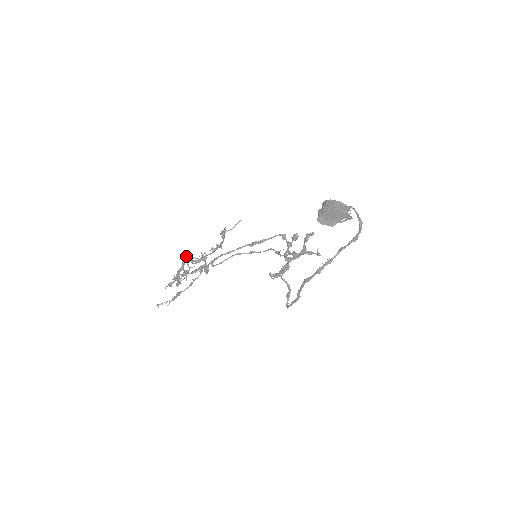
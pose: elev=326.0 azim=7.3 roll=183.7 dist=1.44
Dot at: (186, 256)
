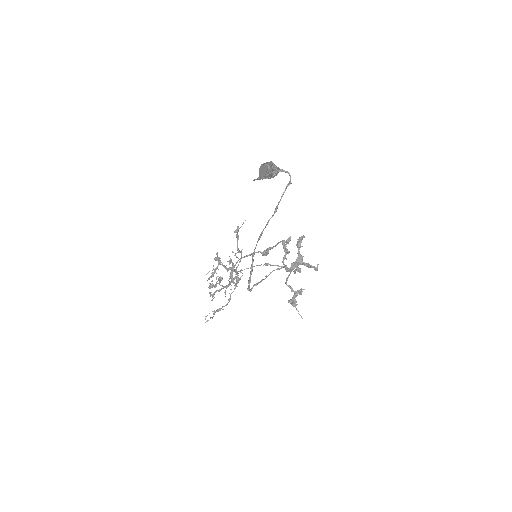
Dot at: (216, 257)
